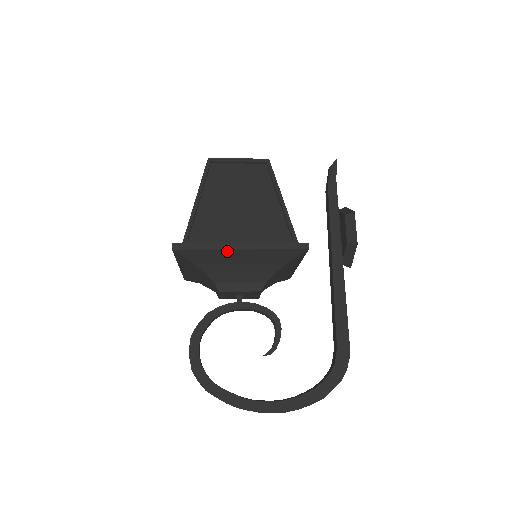
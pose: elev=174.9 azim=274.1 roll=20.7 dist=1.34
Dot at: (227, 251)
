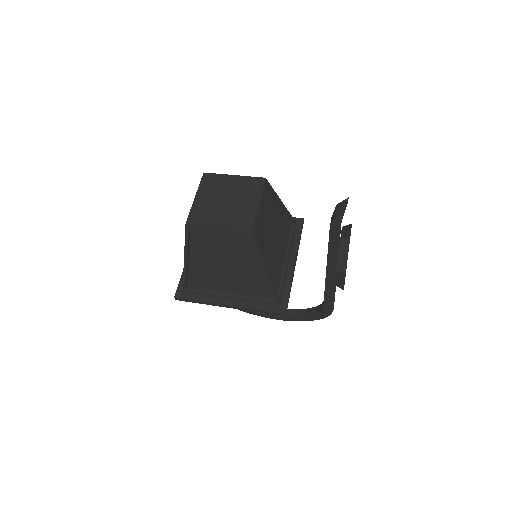
Dot at: (218, 305)
